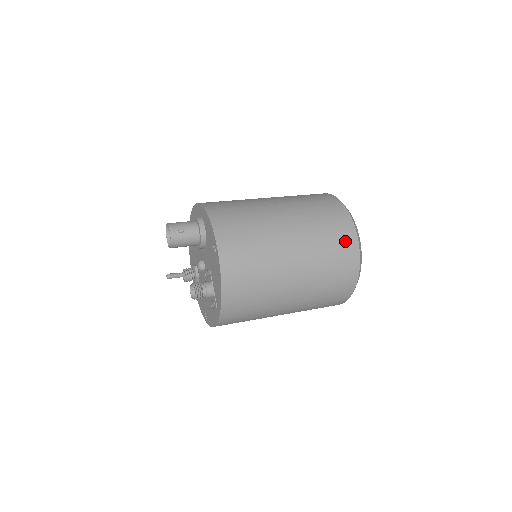
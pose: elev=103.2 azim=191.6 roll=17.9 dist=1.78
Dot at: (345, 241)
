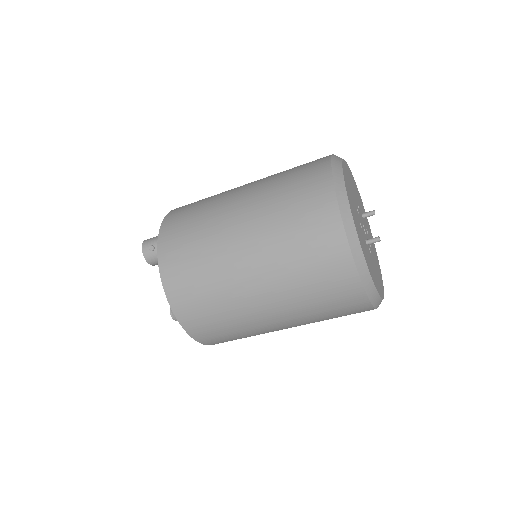
Dot at: (323, 237)
